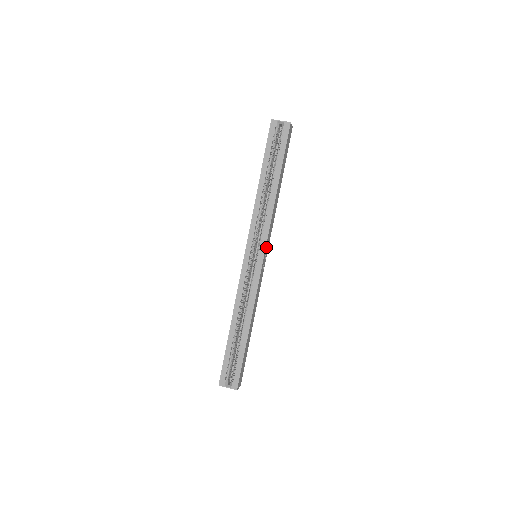
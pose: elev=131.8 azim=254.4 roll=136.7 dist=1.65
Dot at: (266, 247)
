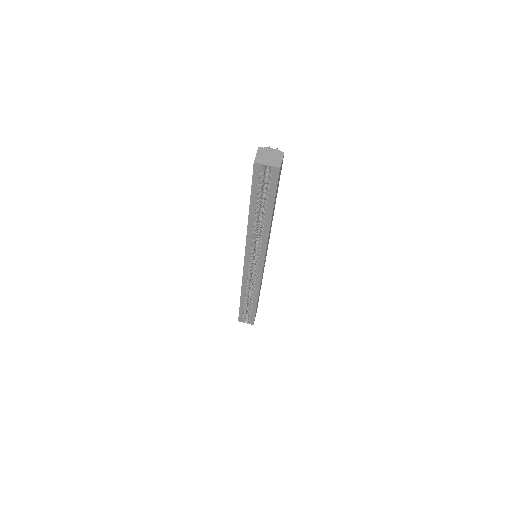
Dot at: (265, 257)
